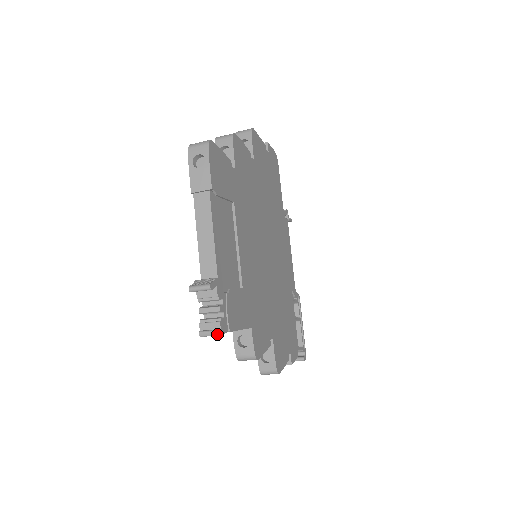
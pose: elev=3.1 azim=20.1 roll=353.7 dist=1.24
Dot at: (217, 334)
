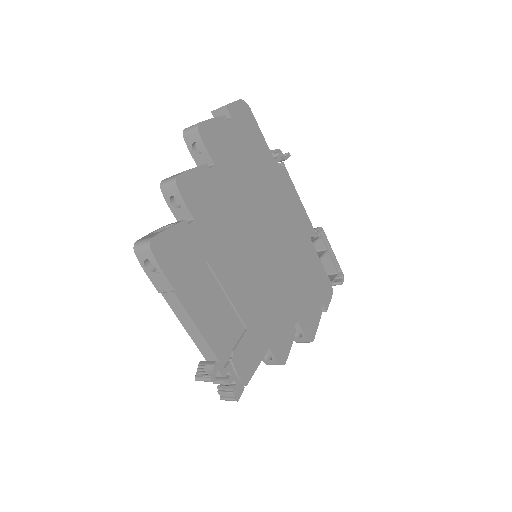
Dot at: occluded
